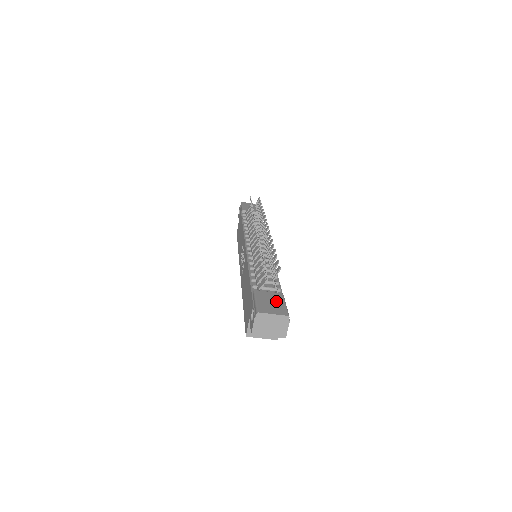
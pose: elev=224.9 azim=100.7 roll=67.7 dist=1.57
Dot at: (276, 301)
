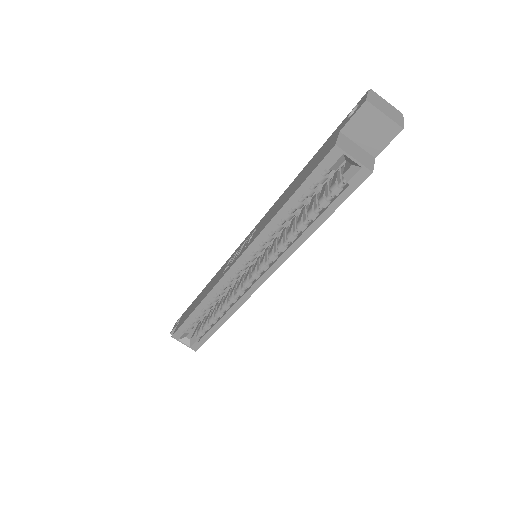
Dot at: occluded
